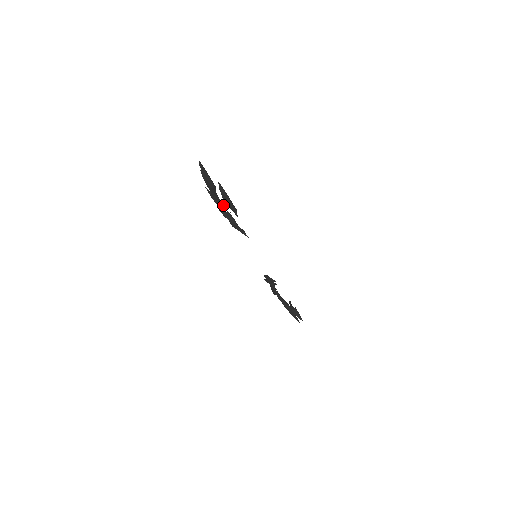
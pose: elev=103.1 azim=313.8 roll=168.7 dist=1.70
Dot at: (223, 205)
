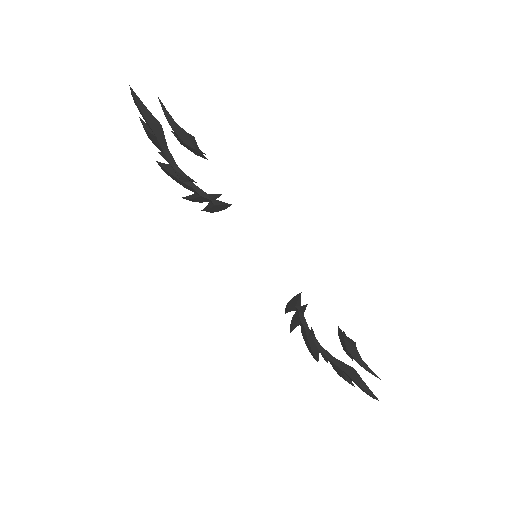
Dot at: (184, 173)
